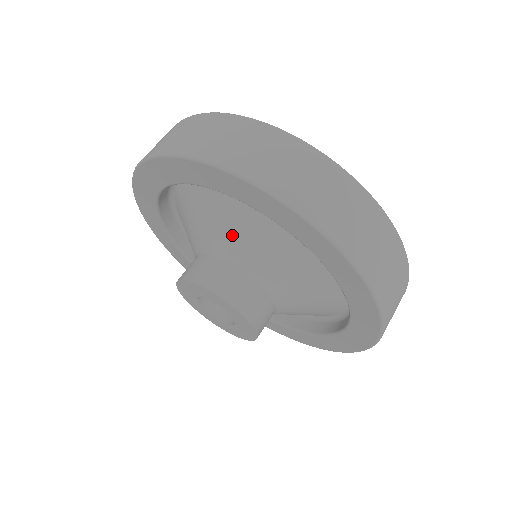
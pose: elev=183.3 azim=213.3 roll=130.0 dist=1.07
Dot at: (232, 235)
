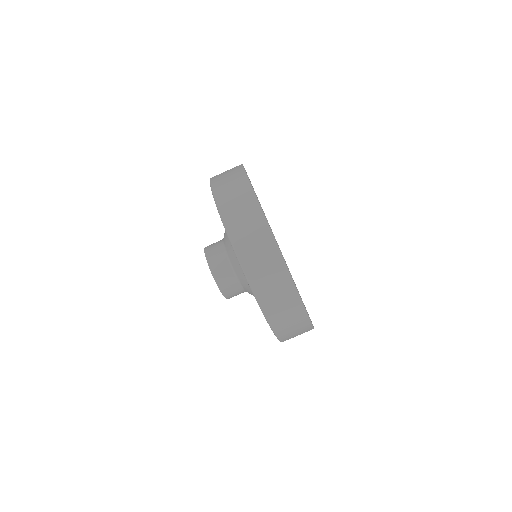
Dot at: occluded
